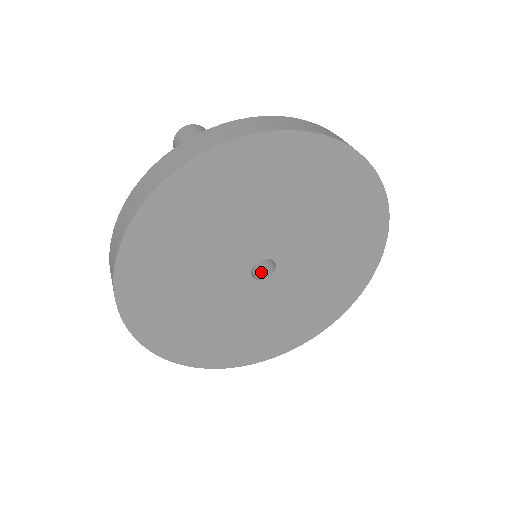
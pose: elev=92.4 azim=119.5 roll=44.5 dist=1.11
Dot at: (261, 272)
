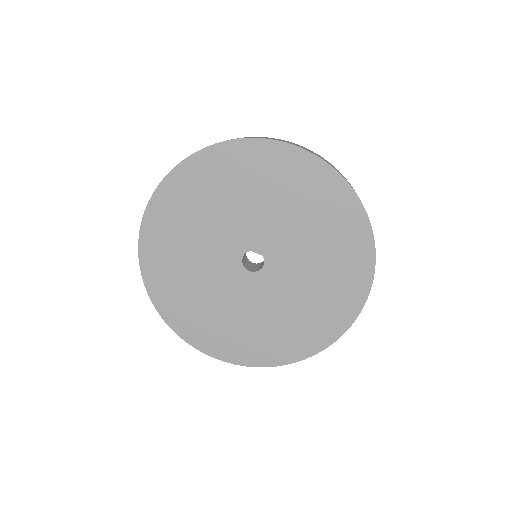
Dot at: (249, 266)
